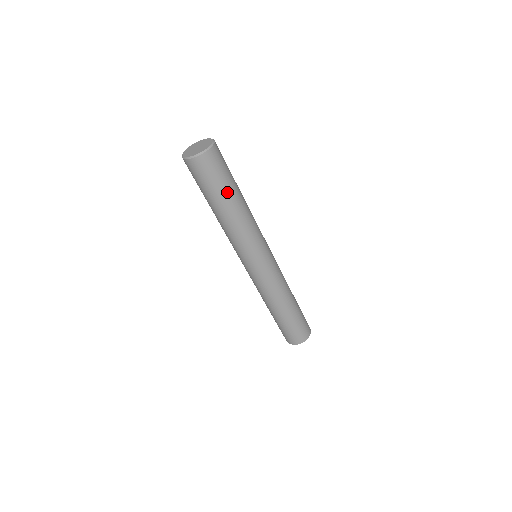
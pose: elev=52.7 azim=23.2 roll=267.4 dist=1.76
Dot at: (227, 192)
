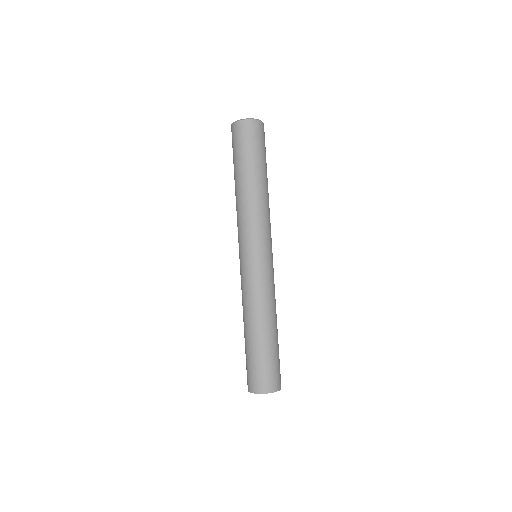
Dot at: (245, 164)
